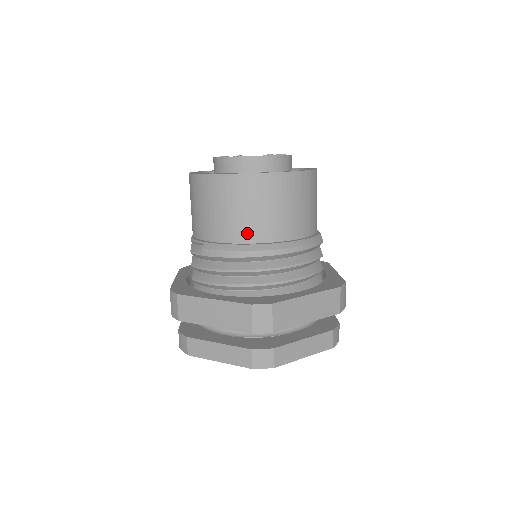
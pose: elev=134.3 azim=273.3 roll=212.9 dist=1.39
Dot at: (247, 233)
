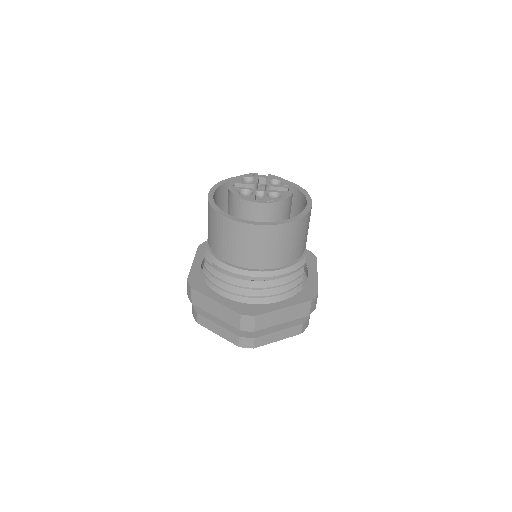
Dot at: (245, 261)
